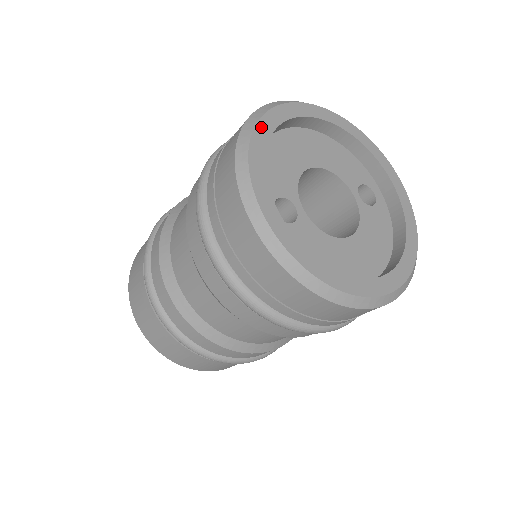
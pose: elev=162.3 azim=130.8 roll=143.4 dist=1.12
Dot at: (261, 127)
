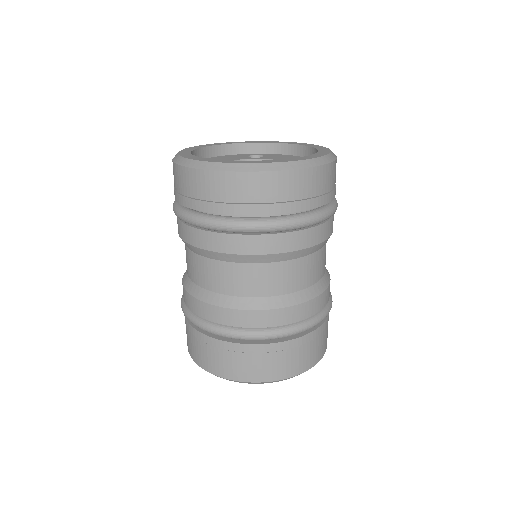
Dot at: (192, 158)
